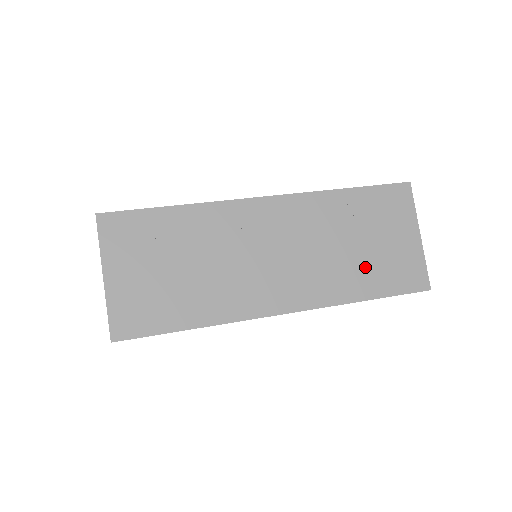
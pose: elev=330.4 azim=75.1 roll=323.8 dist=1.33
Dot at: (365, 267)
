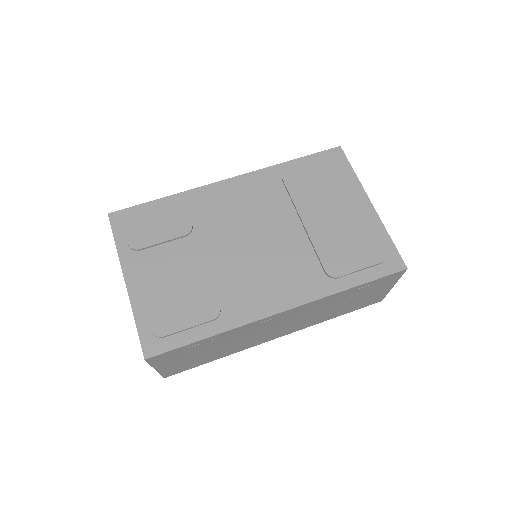
Dot at: (342, 309)
